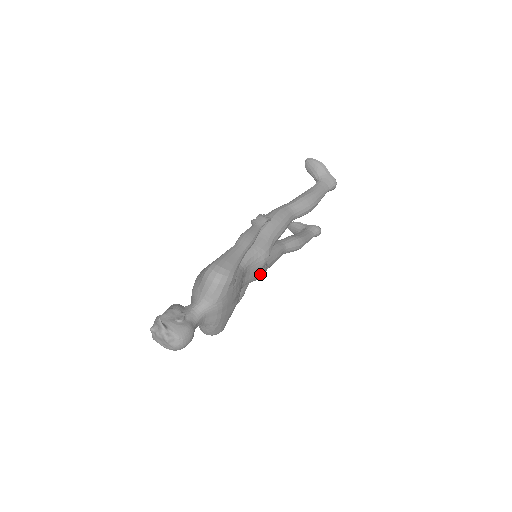
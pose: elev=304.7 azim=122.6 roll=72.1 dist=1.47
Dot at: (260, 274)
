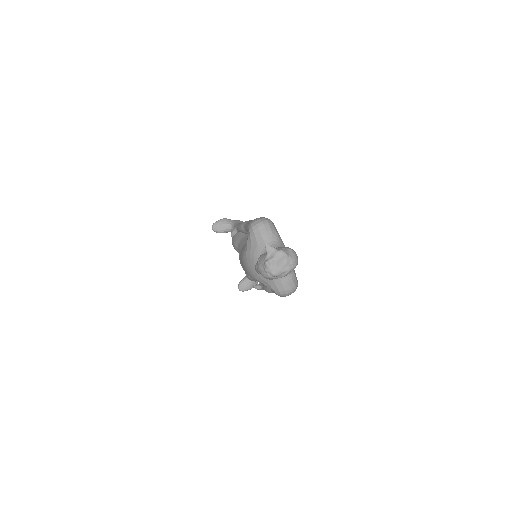
Dot at: occluded
